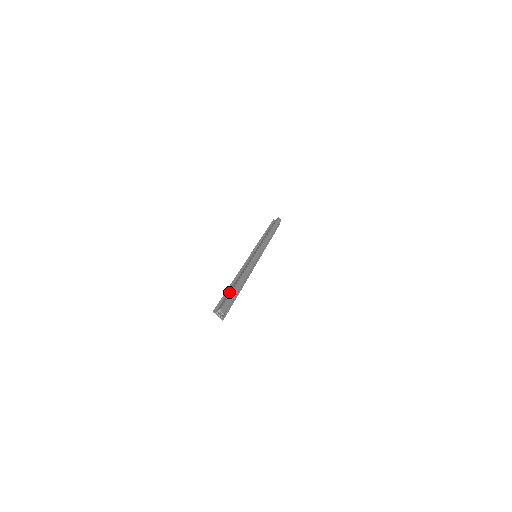
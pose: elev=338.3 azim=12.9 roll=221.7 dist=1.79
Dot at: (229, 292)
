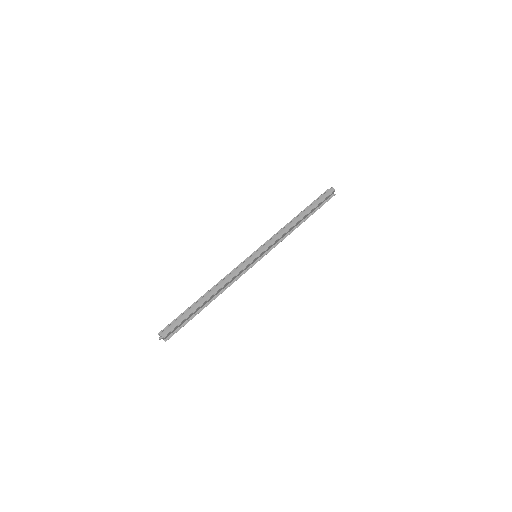
Dot at: (186, 311)
